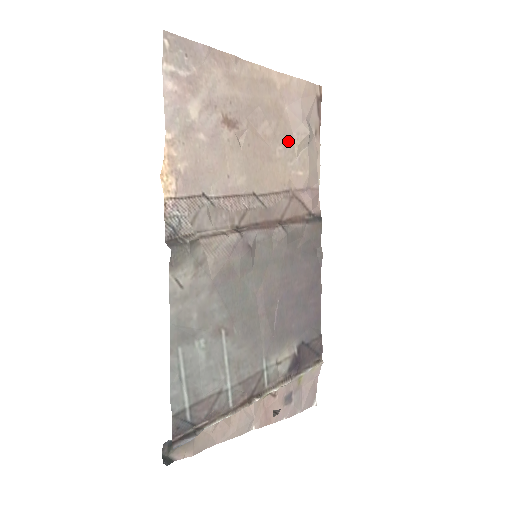
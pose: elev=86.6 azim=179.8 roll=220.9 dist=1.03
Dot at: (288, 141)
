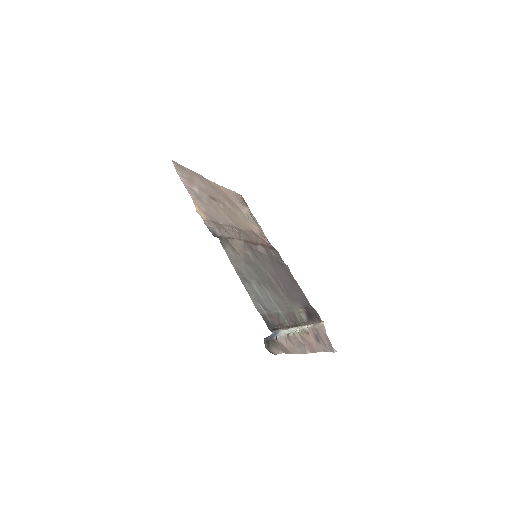
Dot at: (241, 212)
